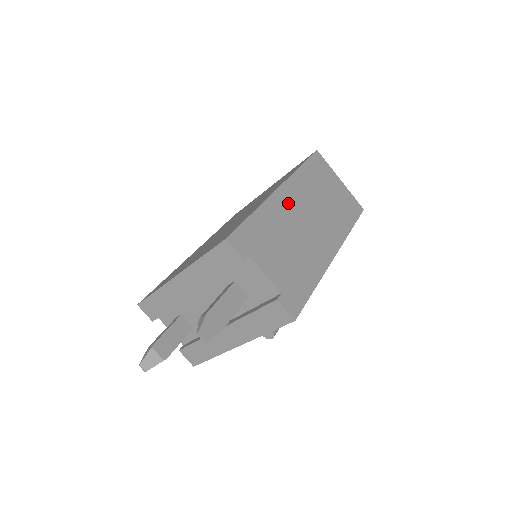
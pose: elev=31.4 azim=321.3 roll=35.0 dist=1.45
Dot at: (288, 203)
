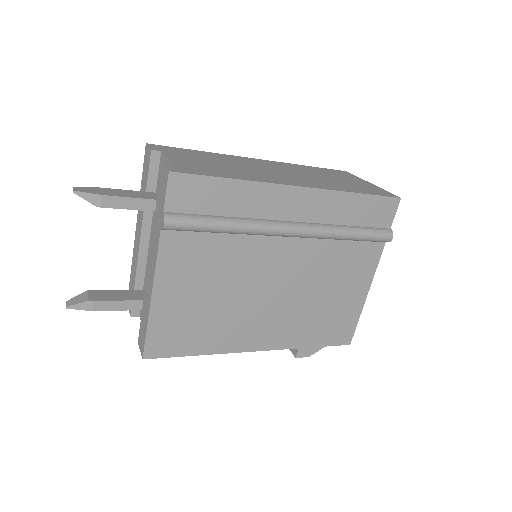
Dot at: (258, 163)
